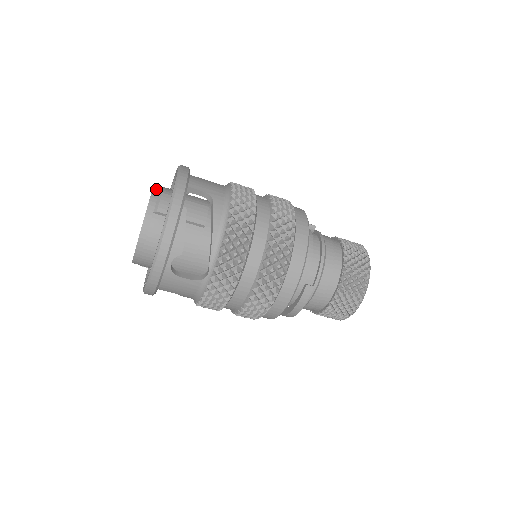
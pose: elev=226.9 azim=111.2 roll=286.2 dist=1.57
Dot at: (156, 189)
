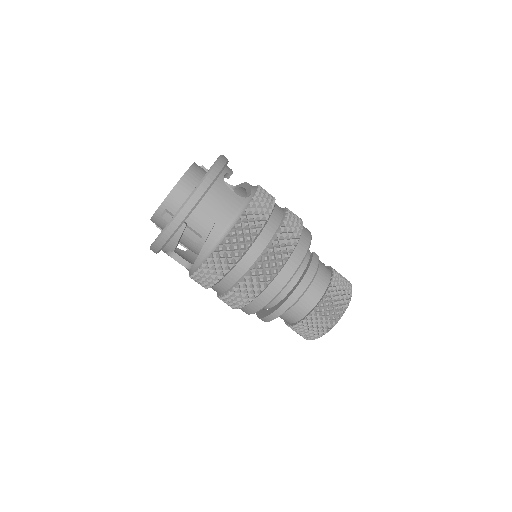
Dot at: occluded
